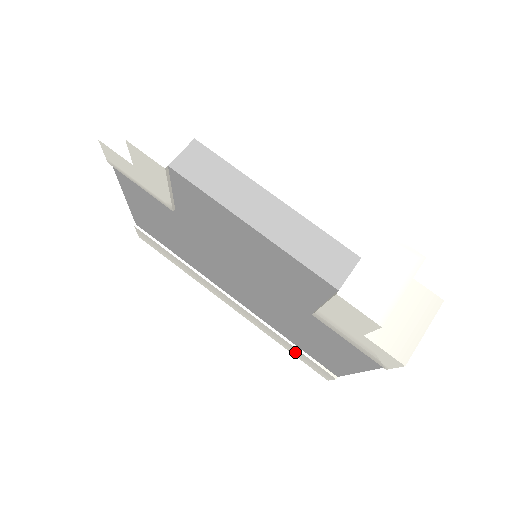
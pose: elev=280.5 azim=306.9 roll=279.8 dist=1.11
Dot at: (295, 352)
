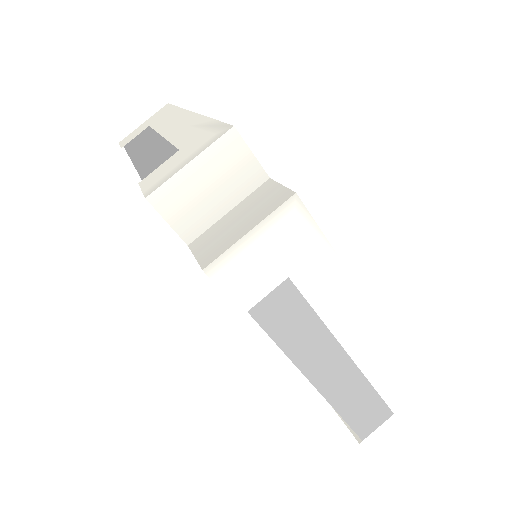
Dot at: occluded
